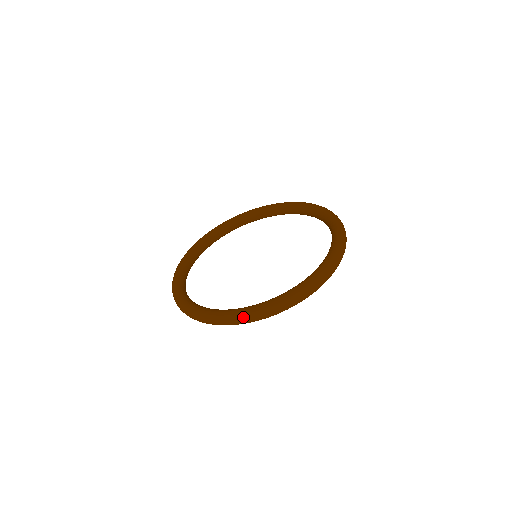
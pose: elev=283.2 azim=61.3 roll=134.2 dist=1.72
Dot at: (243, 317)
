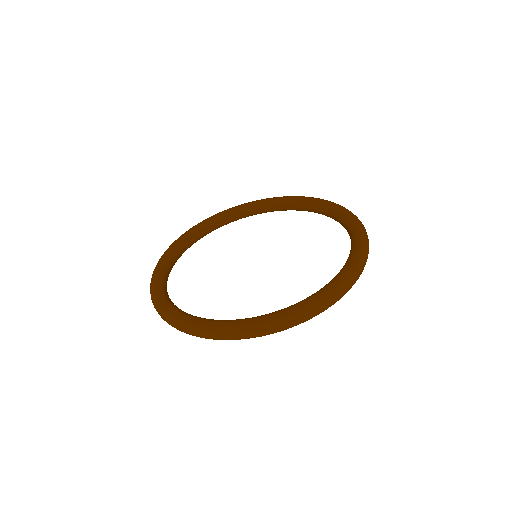
Dot at: (221, 332)
